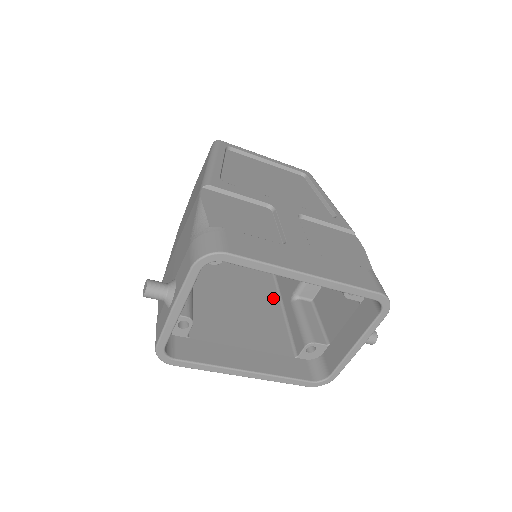
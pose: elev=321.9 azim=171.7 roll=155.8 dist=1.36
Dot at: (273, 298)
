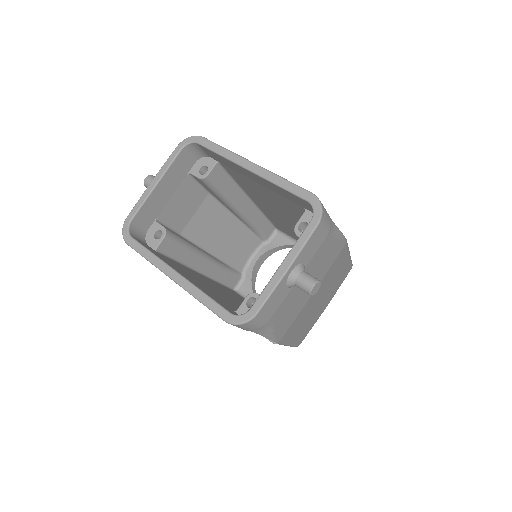
Dot at: occluded
